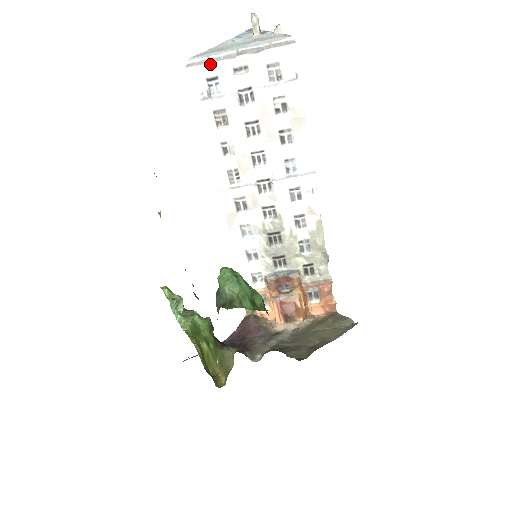
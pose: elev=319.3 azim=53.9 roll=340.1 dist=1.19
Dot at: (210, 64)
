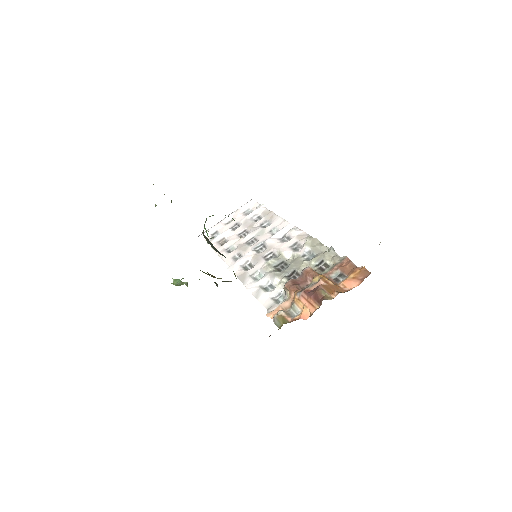
Dot at: (211, 228)
